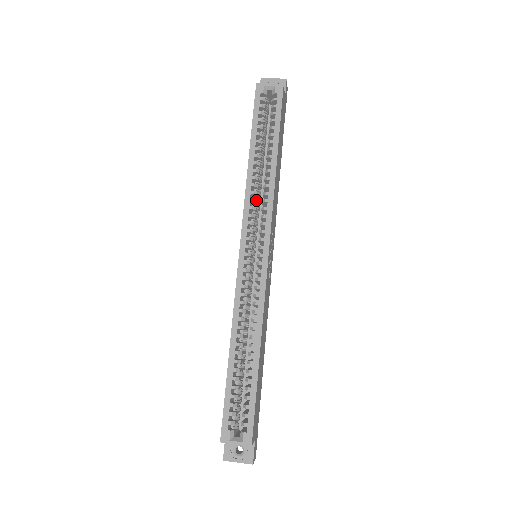
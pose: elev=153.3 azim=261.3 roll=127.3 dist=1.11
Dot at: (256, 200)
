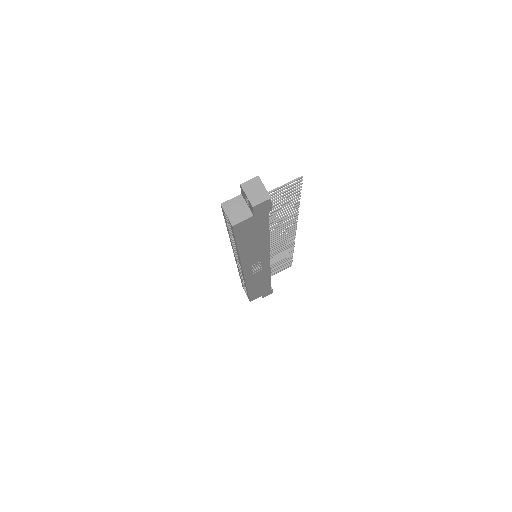
Dot at: occluded
